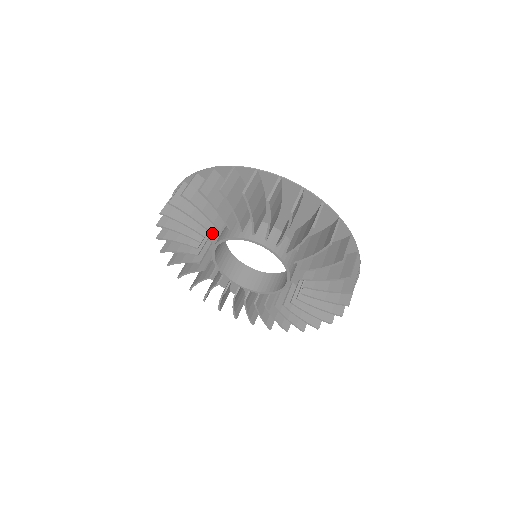
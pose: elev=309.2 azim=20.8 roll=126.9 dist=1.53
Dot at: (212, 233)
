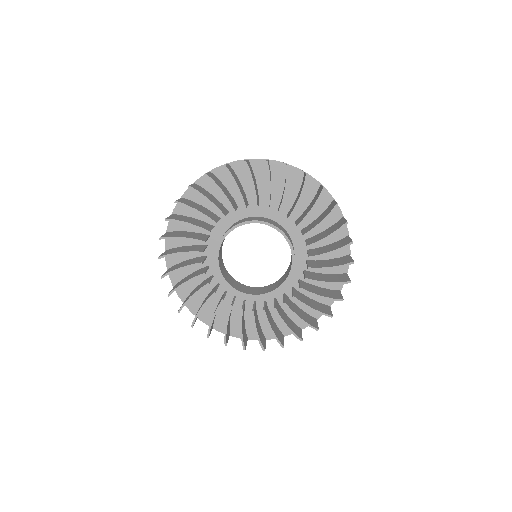
Dot at: (210, 263)
